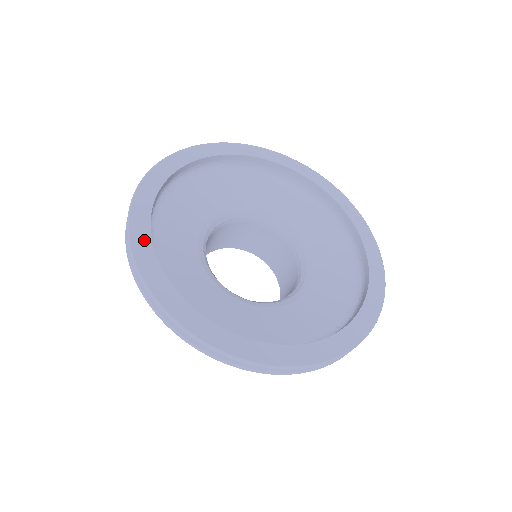
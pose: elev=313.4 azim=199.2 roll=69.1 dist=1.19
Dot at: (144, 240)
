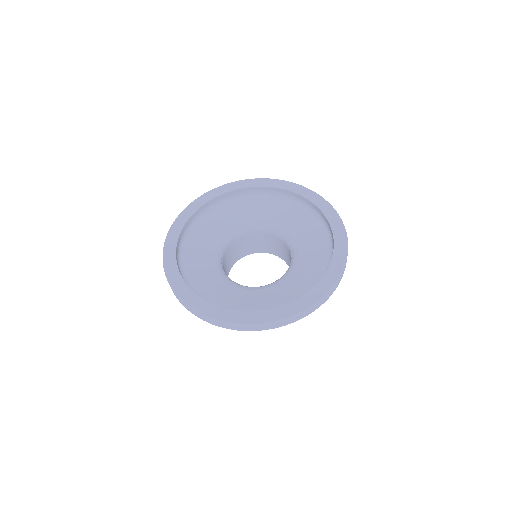
Dot at: (172, 266)
